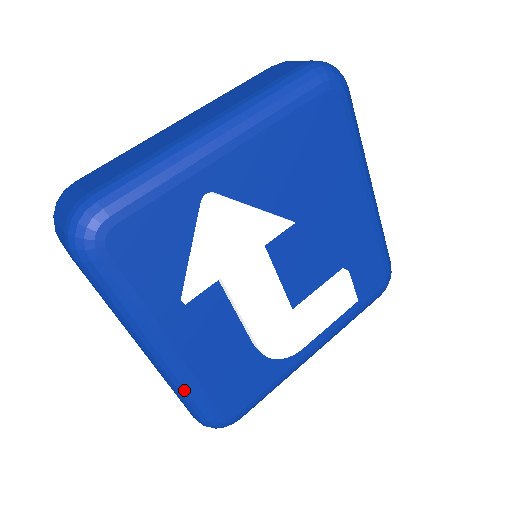
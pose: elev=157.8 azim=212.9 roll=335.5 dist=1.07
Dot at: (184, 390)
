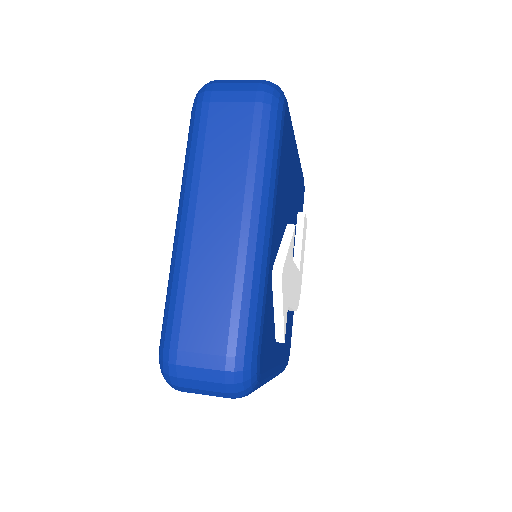
Dot at: occluded
